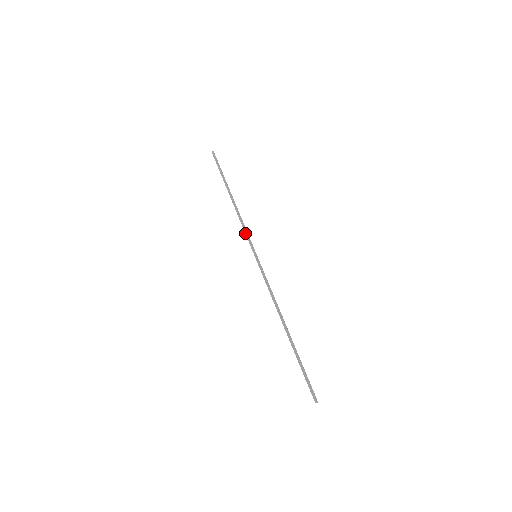
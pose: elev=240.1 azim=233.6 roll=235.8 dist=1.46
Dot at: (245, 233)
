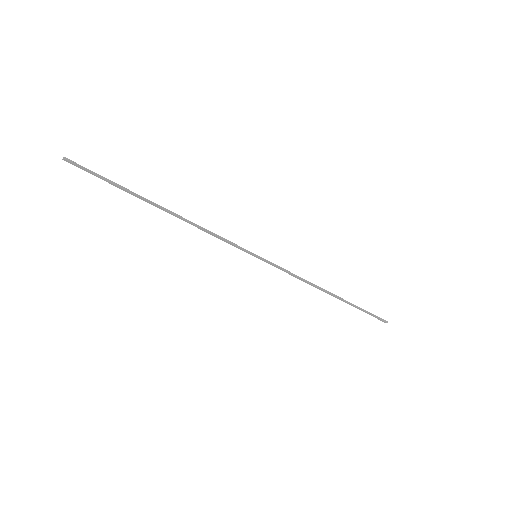
Dot at: occluded
